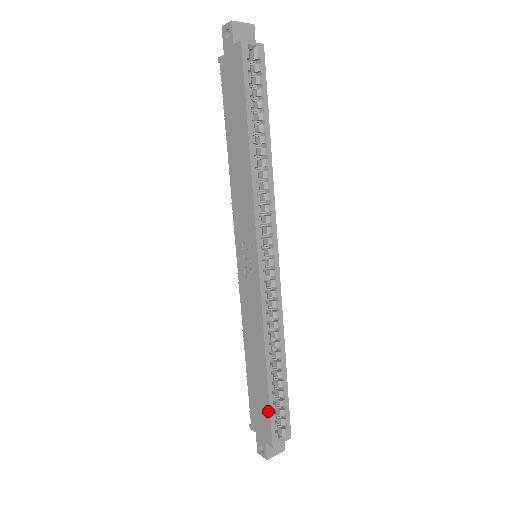
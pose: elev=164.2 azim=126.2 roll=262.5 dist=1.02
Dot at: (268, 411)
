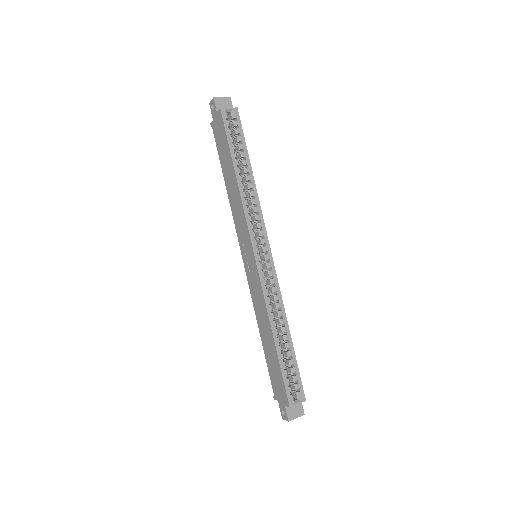
Dot at: (281, 376)
